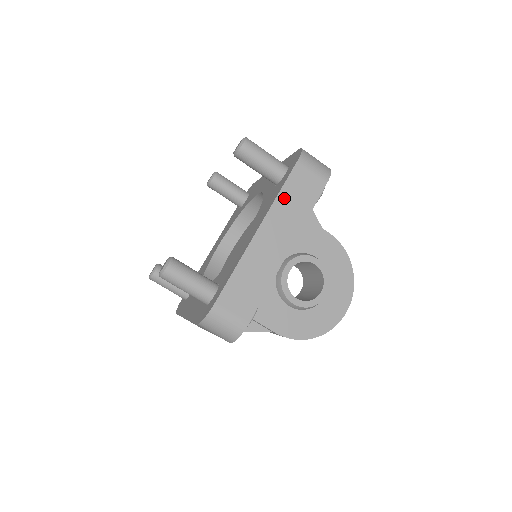
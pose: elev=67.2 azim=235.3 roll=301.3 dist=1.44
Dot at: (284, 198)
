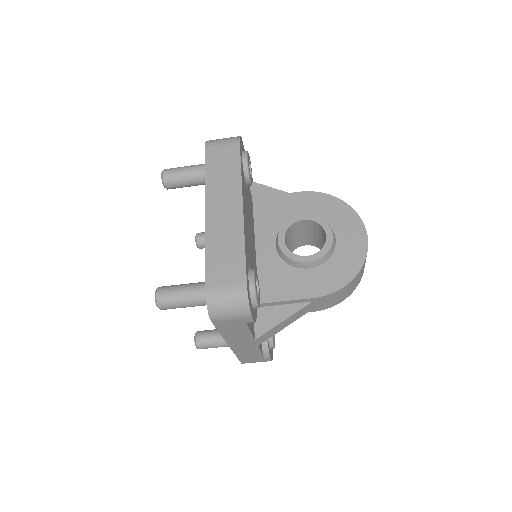
Dot at: (211, 177)
